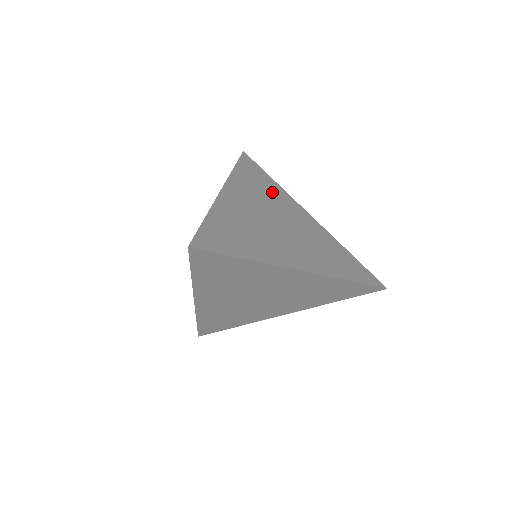
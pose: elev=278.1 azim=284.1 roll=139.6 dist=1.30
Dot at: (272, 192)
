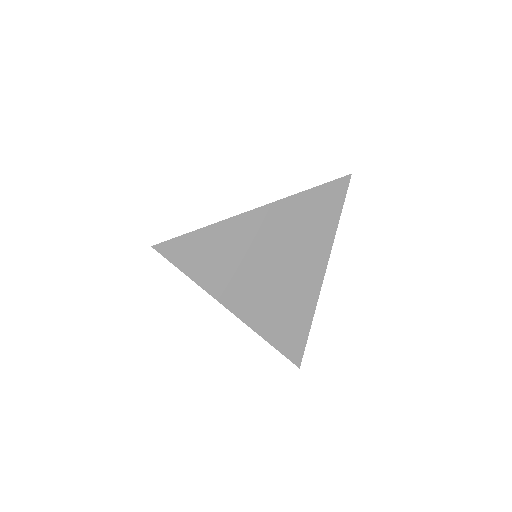
Dot at: (315, 233)
